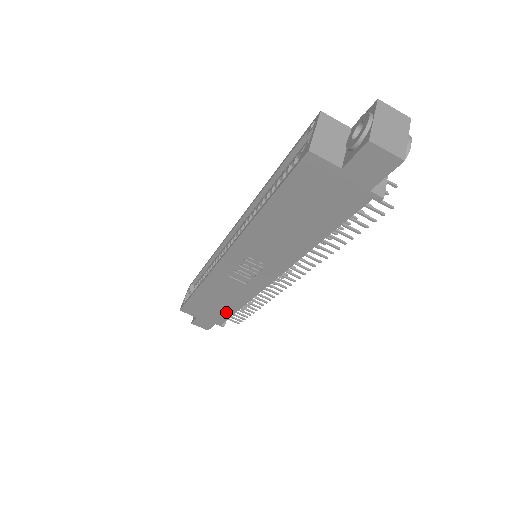
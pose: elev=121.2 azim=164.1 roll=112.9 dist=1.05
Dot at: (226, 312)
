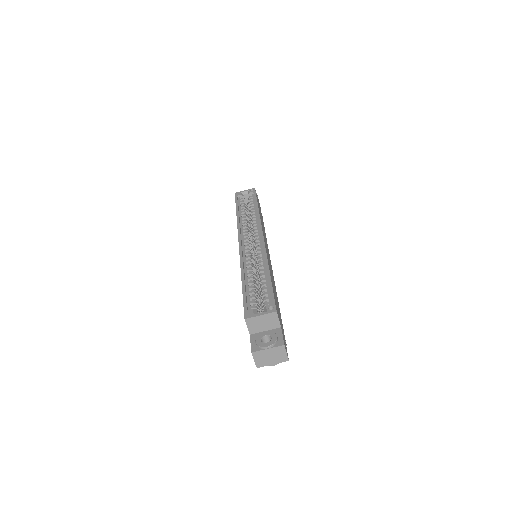
Dot at: occluded
